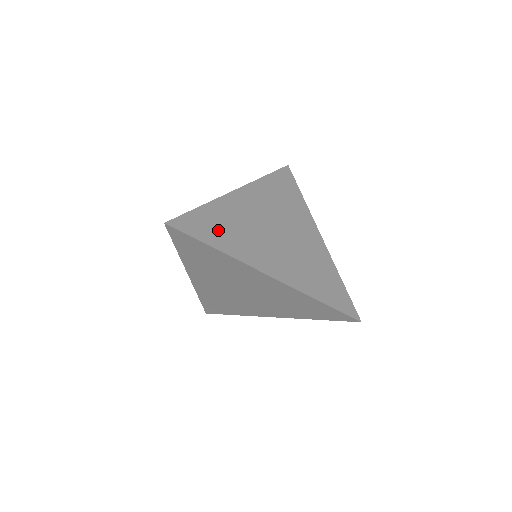
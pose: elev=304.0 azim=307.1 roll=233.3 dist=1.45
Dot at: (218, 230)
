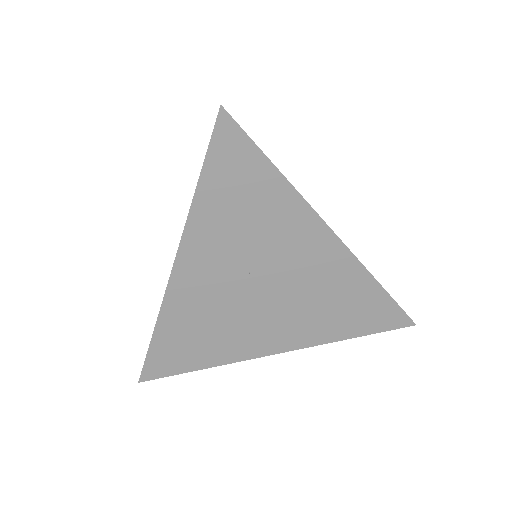
Dot at: (191, 347)
